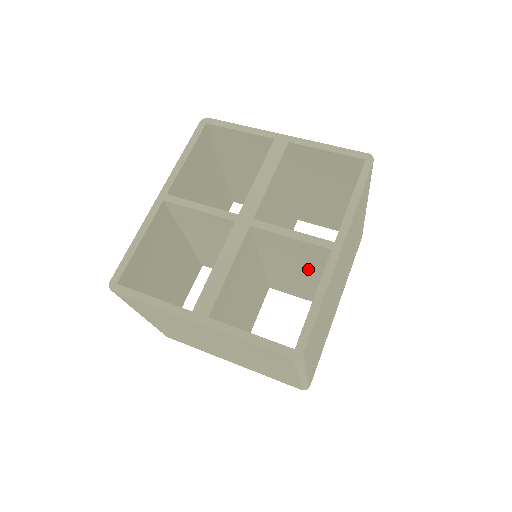
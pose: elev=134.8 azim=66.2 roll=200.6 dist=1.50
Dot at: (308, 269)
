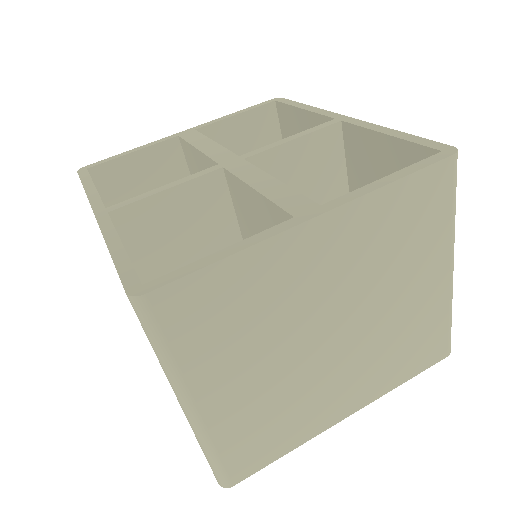
Dot at: occluded
